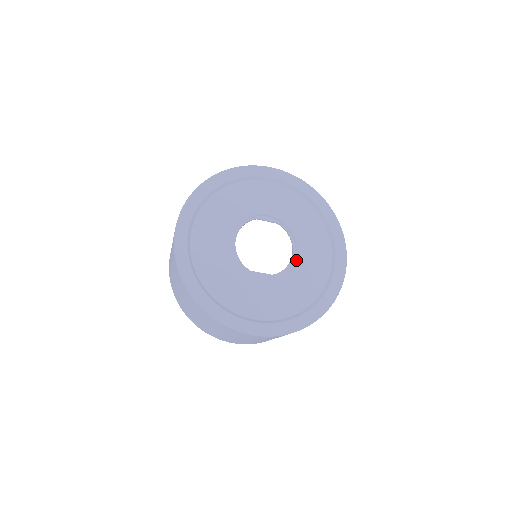
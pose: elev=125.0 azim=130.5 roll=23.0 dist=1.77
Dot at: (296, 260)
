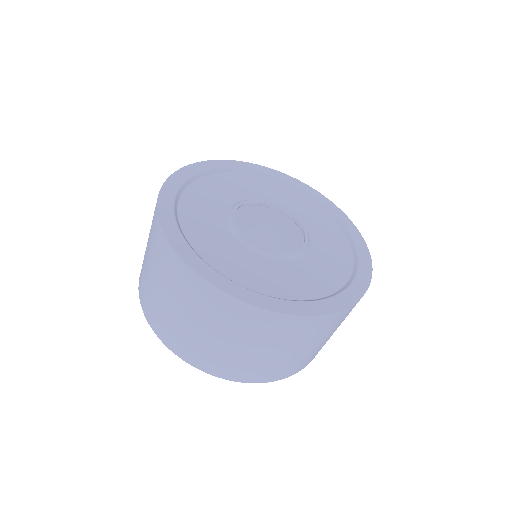
Dot at: (307, 231)
